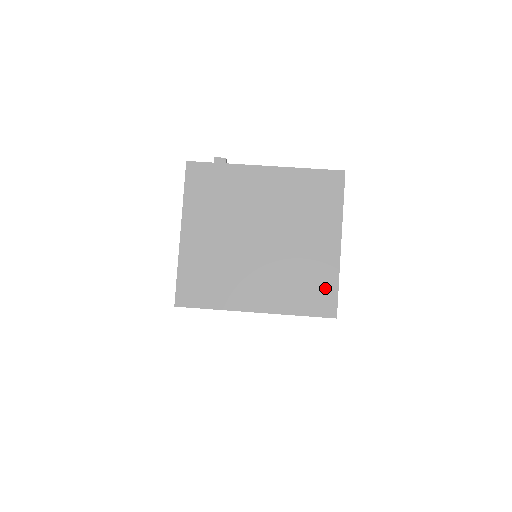
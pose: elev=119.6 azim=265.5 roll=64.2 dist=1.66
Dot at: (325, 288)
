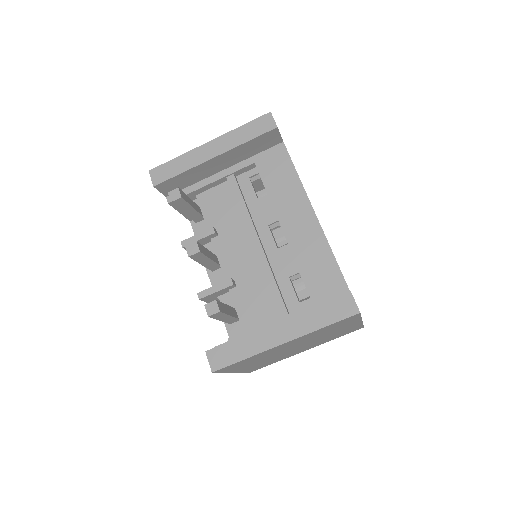
Dot at: (353, 329)
